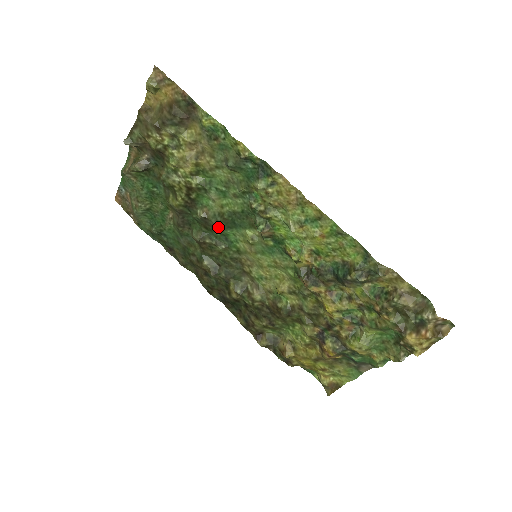
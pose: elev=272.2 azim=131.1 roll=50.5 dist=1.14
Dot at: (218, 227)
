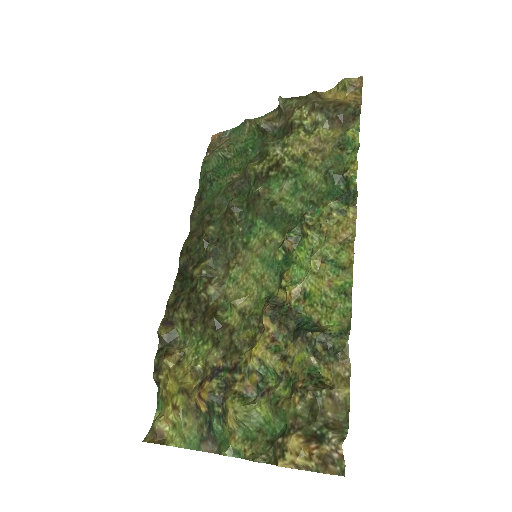
Dot at: (259, 209)
